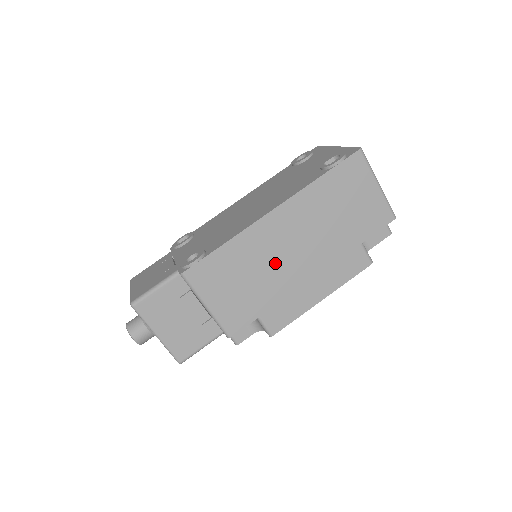
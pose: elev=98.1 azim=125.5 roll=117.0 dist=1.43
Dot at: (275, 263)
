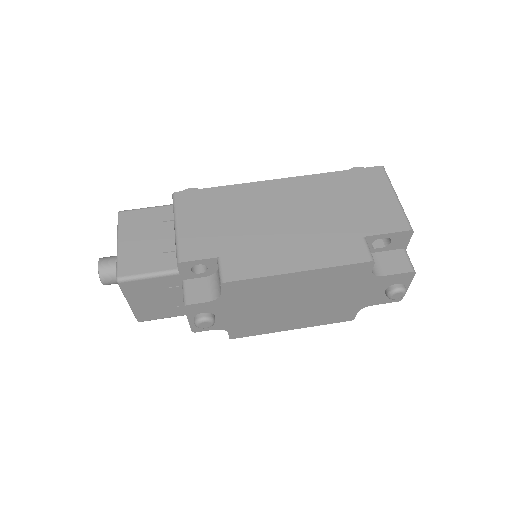
Dot at: (262, 218)
